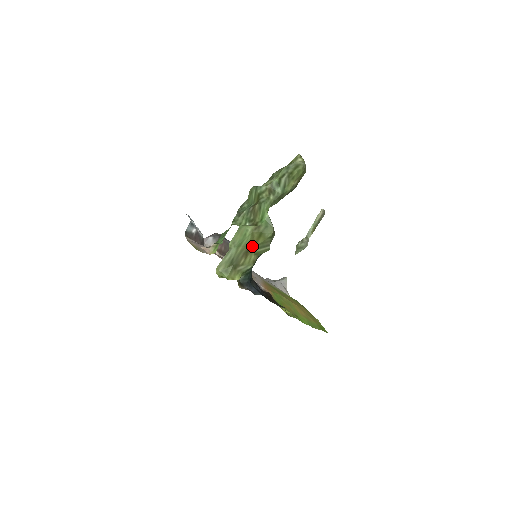
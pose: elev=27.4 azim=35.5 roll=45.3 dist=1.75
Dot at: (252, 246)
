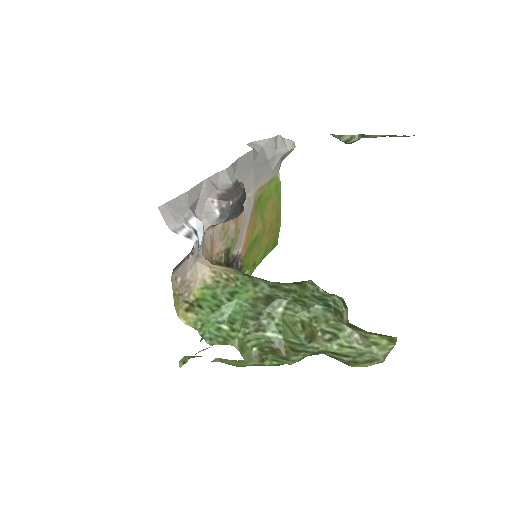
Dot at: occluded
